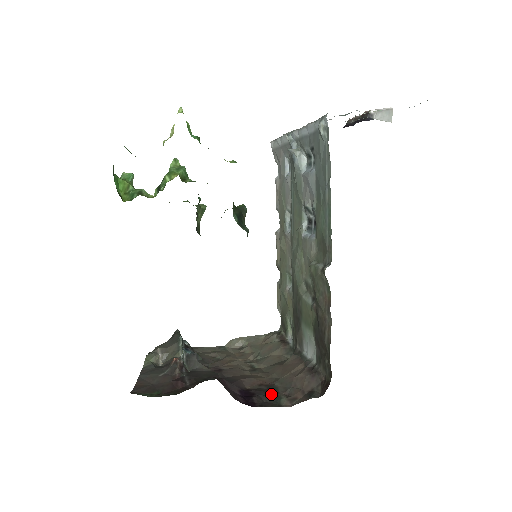
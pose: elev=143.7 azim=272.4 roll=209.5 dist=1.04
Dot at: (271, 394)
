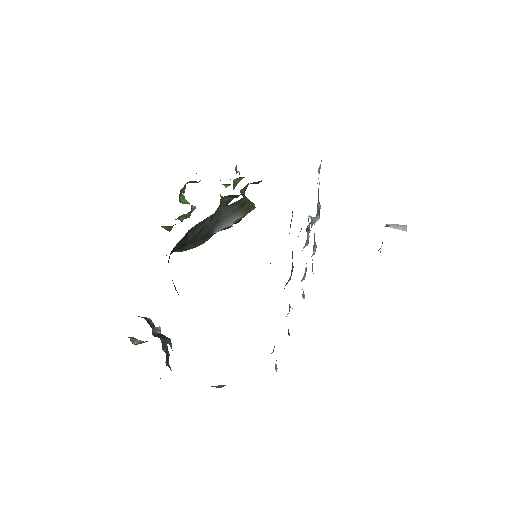
Dot at: occluded
